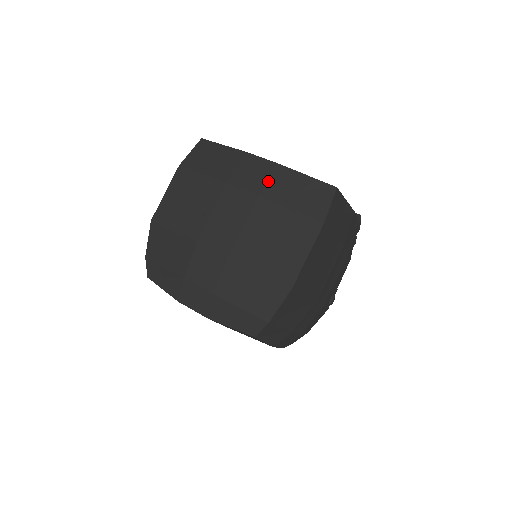
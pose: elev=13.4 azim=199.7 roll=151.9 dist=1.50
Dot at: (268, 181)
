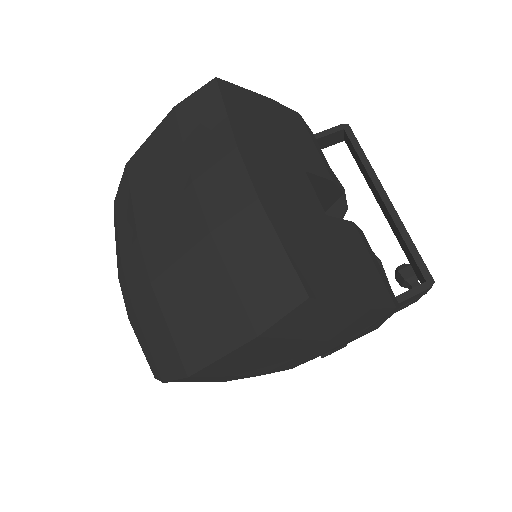
Dot at: (232, 218)
